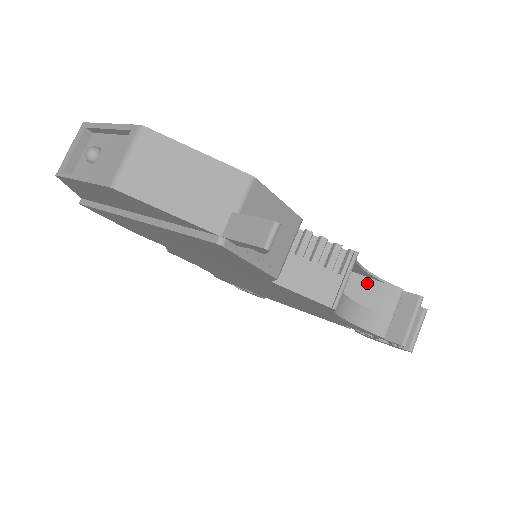
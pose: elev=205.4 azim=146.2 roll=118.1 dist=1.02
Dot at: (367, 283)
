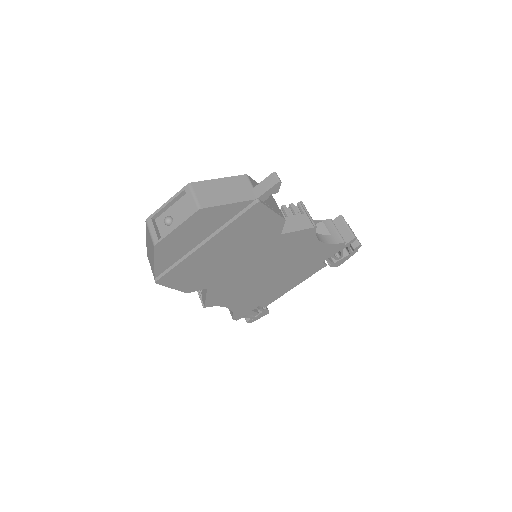
Dot at: occluded
